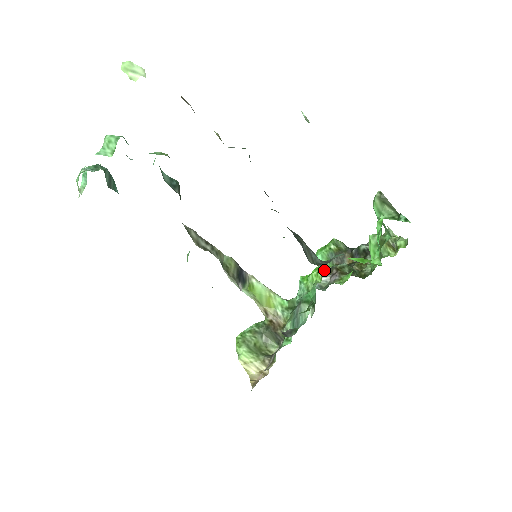
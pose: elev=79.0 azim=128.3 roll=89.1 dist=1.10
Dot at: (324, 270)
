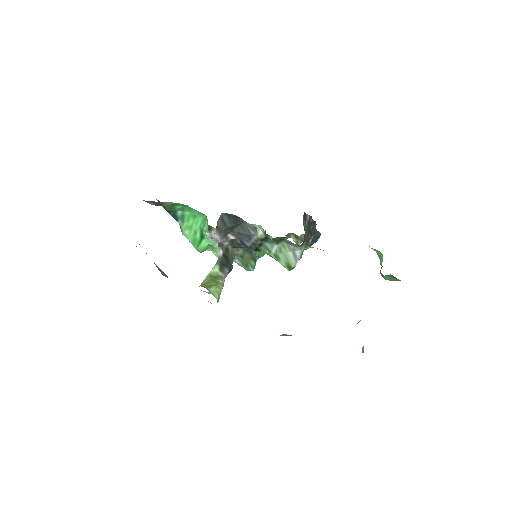
Dot at: occluded
